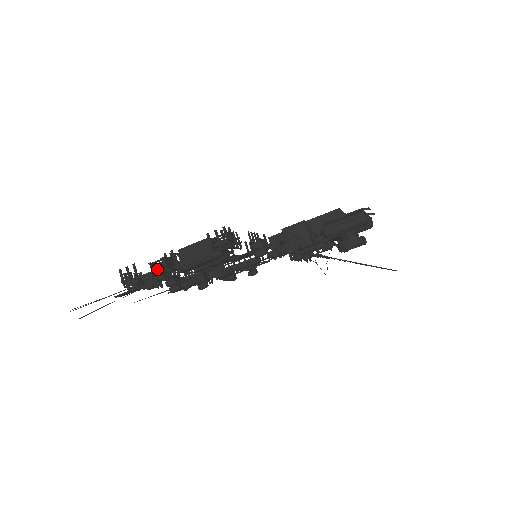
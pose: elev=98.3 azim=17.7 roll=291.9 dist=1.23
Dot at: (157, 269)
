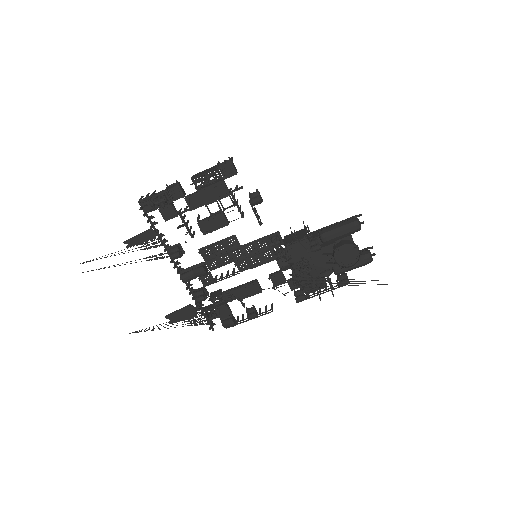
Dot at: (170, 194)
